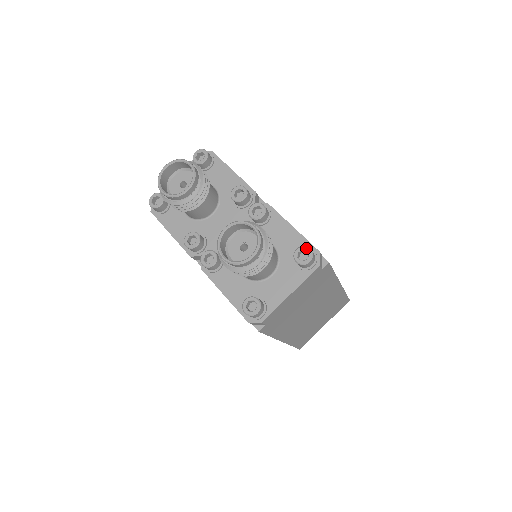
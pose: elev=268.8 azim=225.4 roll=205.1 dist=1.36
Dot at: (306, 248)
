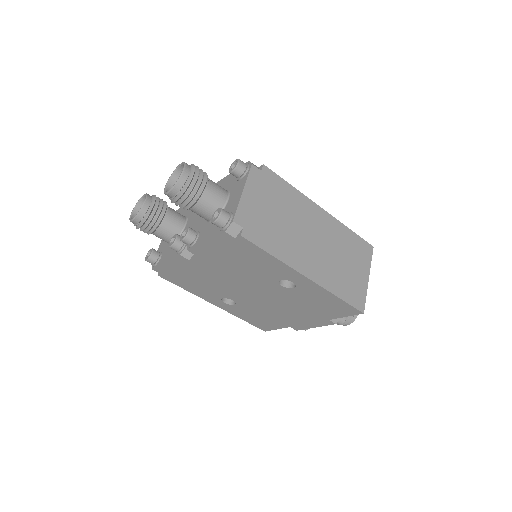
Dot at: (234, 162)
